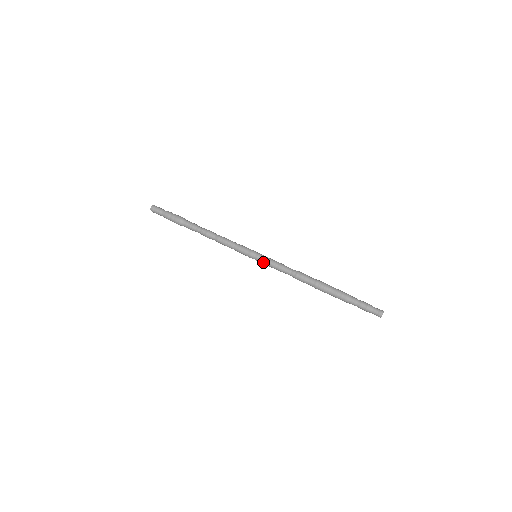
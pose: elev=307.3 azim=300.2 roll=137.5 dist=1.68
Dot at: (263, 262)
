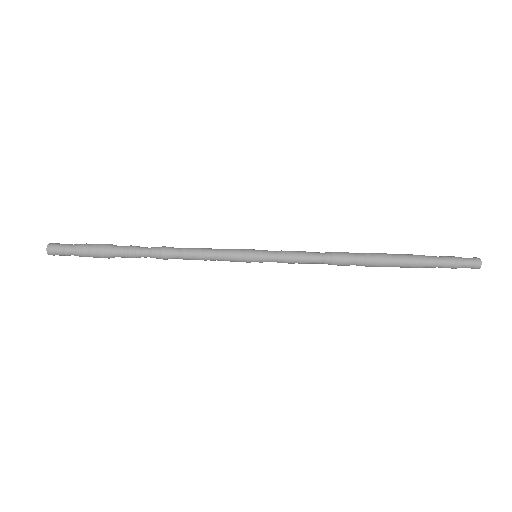
Dot at: (272, 258)
